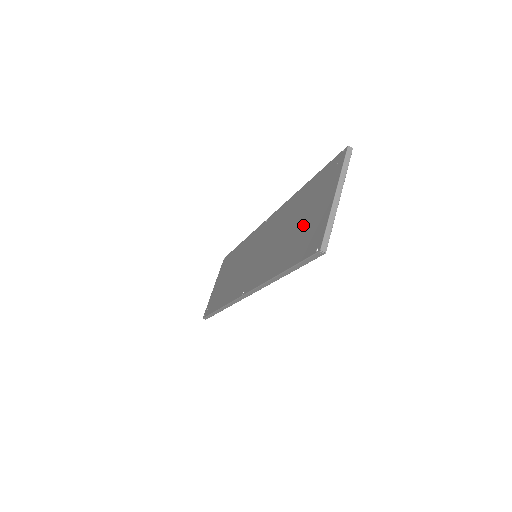
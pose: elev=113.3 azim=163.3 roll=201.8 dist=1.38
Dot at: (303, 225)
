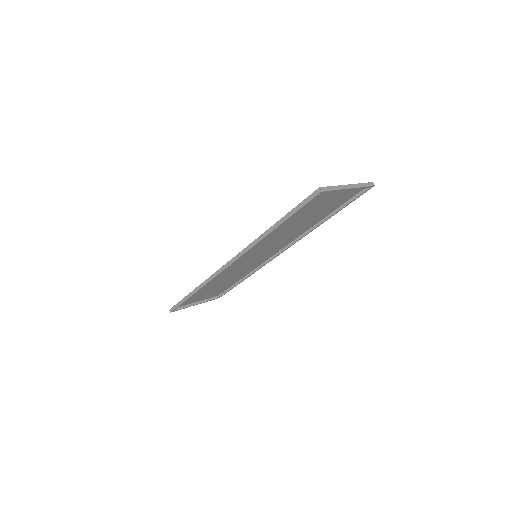
Dot at: (313, 208)
